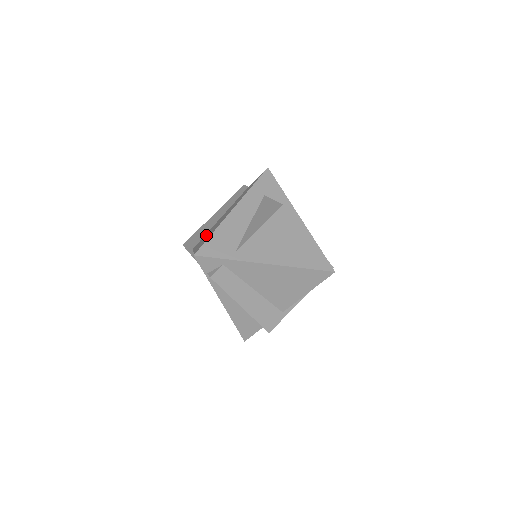
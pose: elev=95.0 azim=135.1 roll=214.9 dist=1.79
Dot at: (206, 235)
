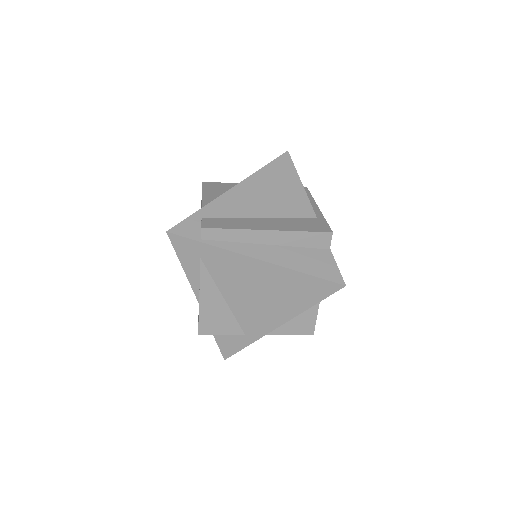
Dot at: occluded
